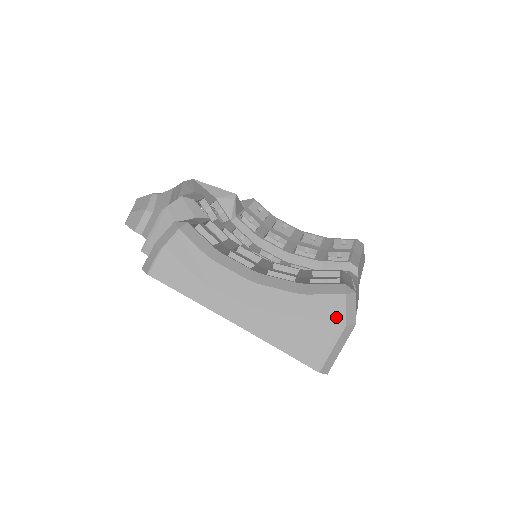
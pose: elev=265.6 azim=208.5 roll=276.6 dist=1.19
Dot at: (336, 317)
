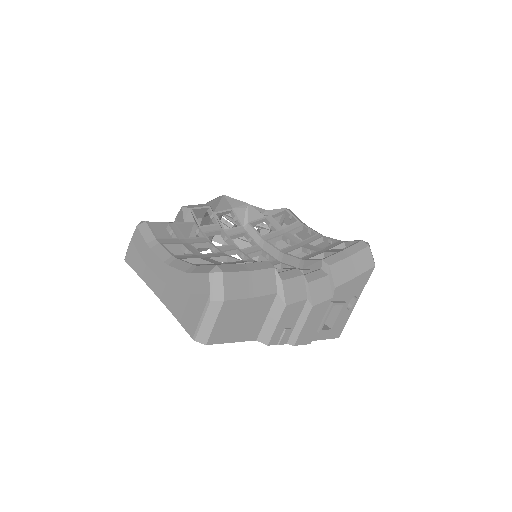
Dot at: (205, 293)
